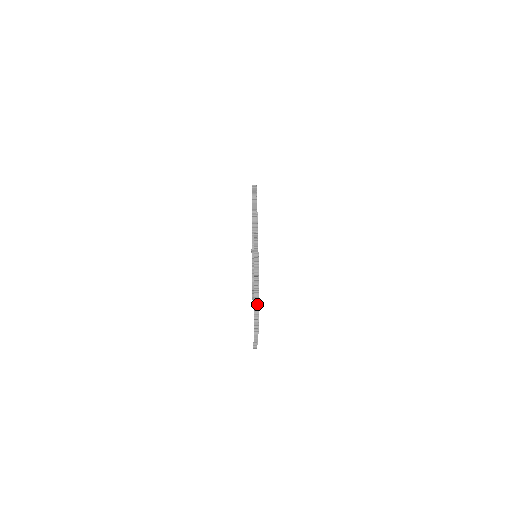
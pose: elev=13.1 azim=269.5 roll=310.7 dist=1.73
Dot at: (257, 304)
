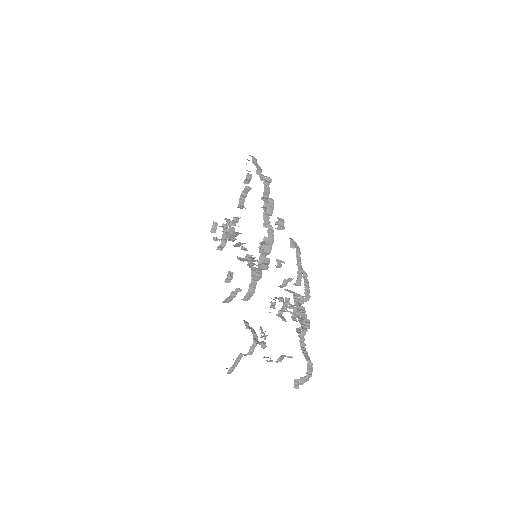
Dot at: (305, 348)
